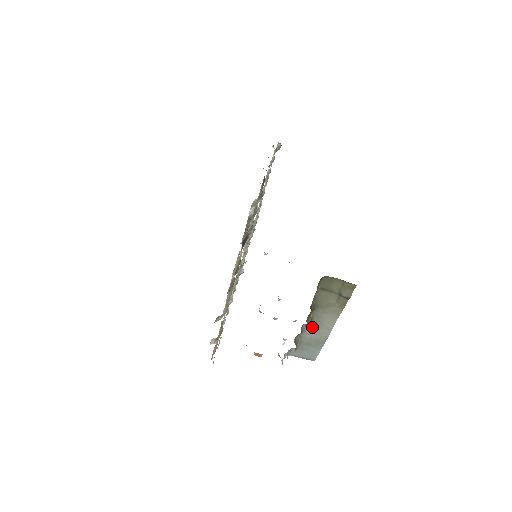
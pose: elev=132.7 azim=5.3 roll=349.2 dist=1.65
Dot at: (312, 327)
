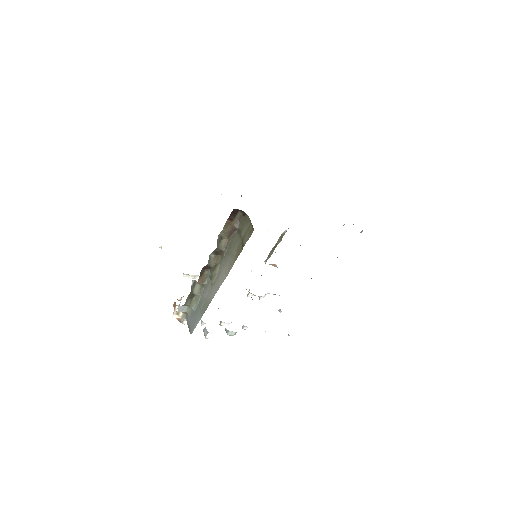
Dot at: (212, 279)
